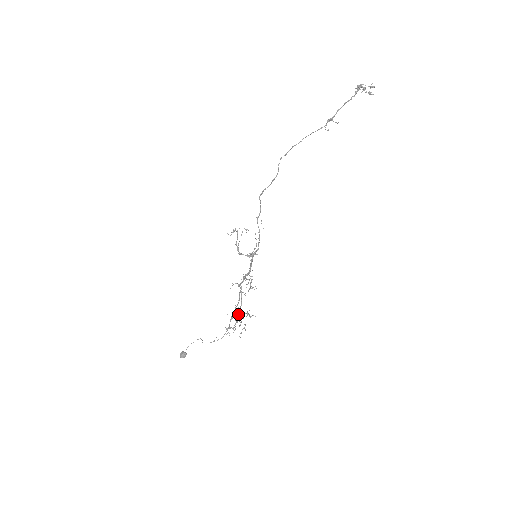
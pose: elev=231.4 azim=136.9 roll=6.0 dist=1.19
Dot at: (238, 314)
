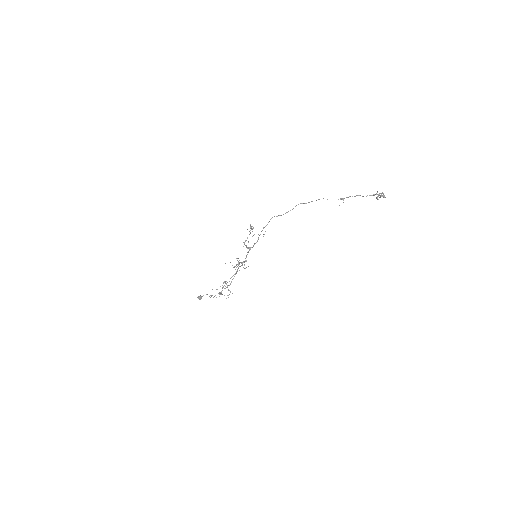
Dot at: occluded
